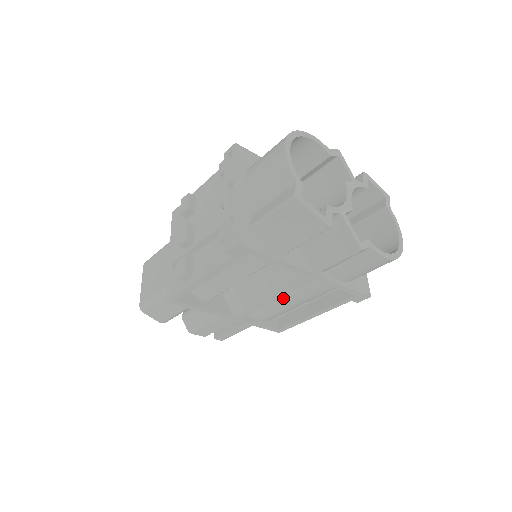
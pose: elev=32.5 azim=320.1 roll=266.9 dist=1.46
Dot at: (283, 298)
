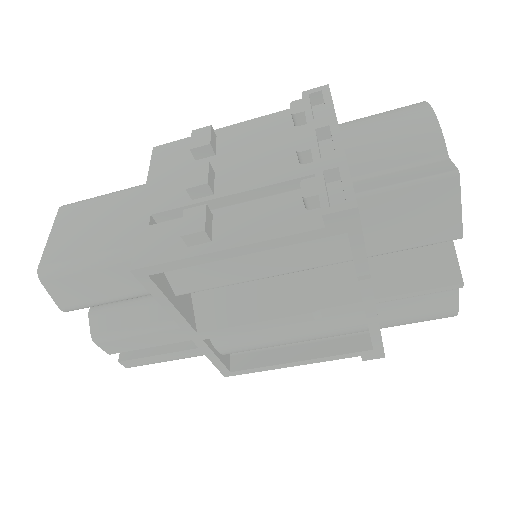
Dot at: (284, 326)
